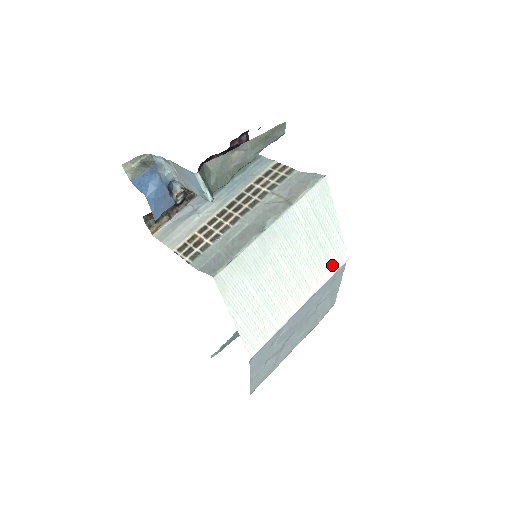
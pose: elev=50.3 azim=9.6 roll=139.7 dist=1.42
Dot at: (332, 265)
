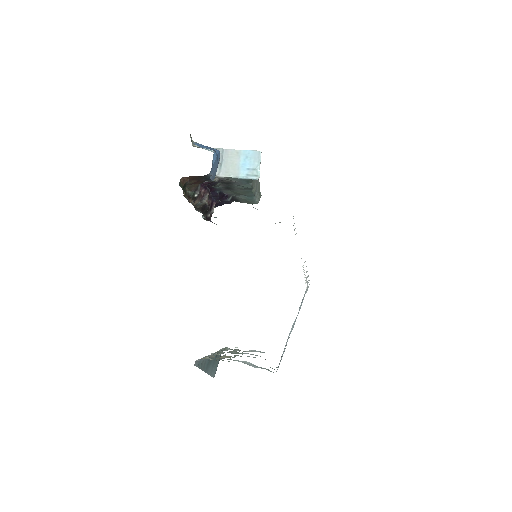
Dot at: occluded
